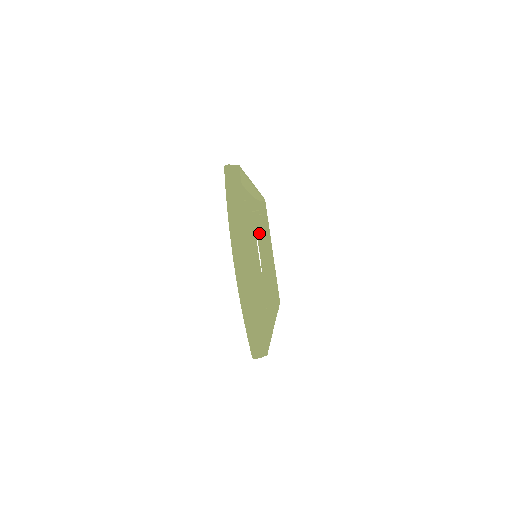
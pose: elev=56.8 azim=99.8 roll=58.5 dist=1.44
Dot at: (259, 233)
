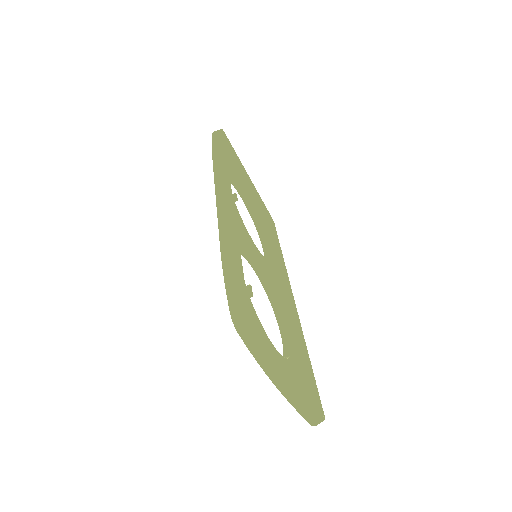
Dot at: (233, 181)
